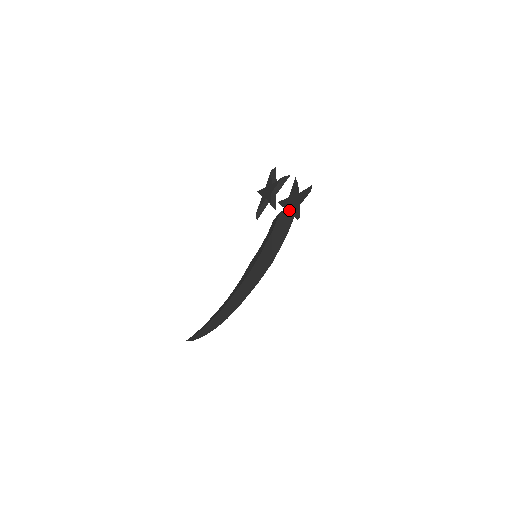
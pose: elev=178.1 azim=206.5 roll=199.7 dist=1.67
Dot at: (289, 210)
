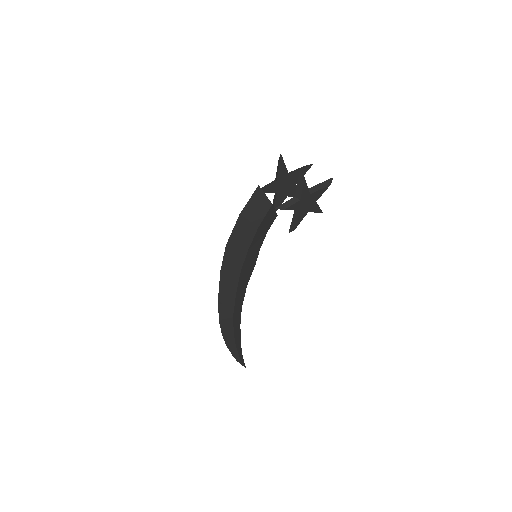
Dot at: occluded
